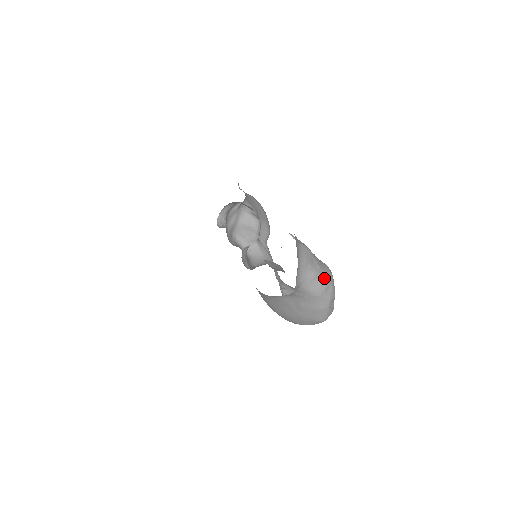
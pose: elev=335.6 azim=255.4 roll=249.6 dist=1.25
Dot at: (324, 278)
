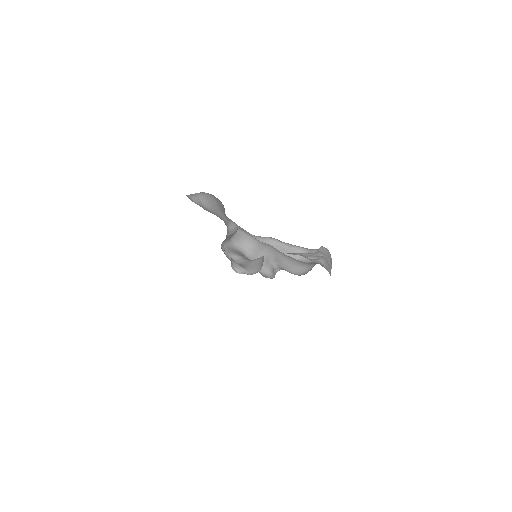
Dot at: (331, 262)
